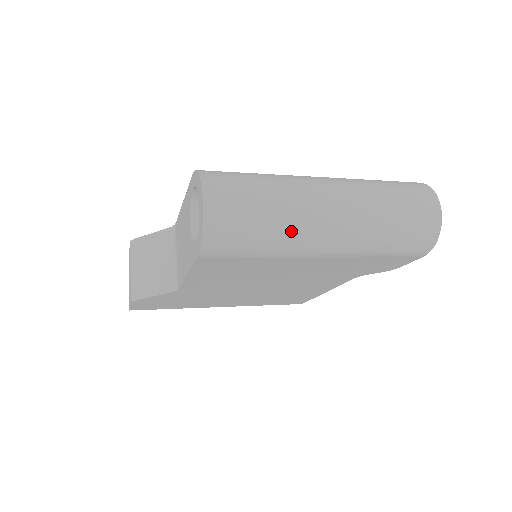
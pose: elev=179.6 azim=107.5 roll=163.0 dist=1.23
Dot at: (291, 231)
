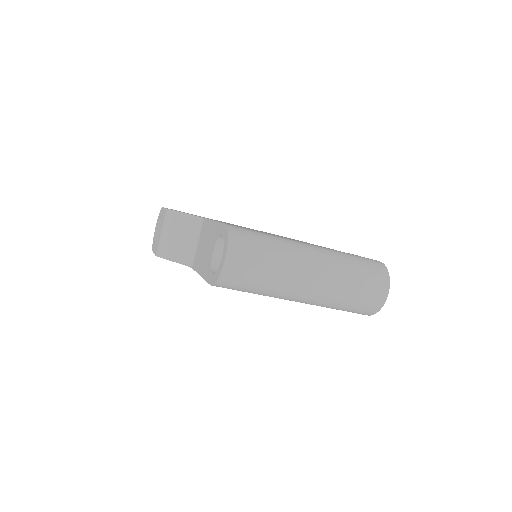
Dot at: (277, 290)
